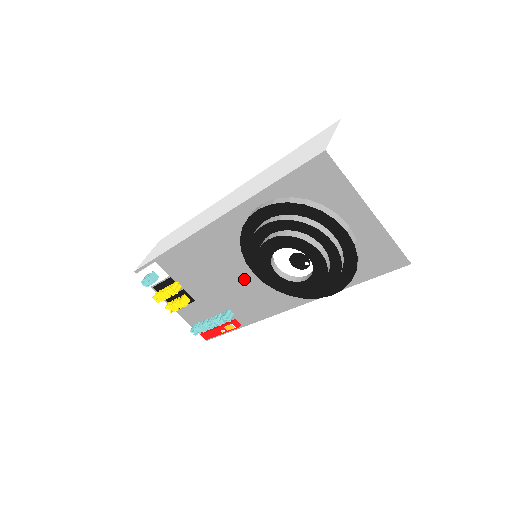
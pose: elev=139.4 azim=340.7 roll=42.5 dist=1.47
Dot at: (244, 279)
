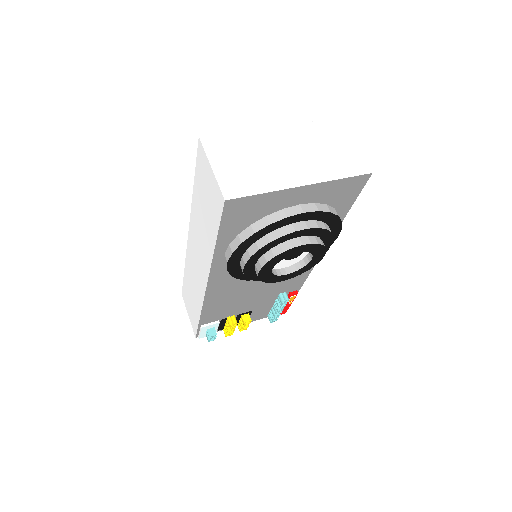
Dot at: occluded
